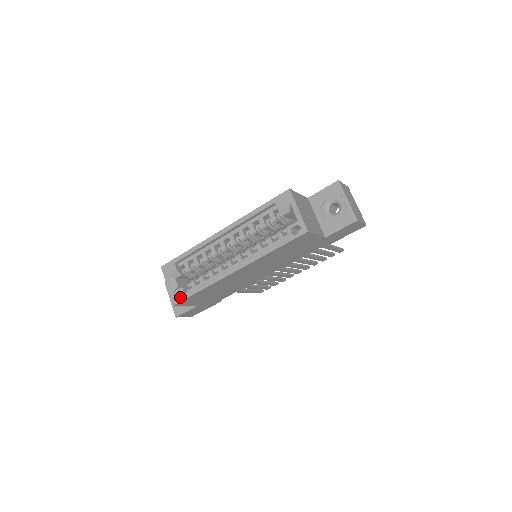
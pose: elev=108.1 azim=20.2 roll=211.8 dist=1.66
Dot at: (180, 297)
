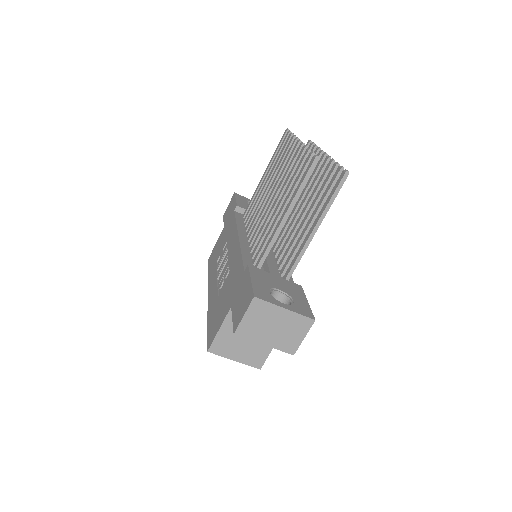
Dot at: occluded
